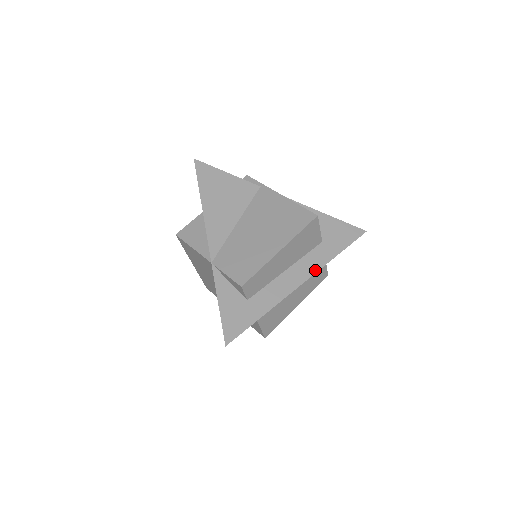
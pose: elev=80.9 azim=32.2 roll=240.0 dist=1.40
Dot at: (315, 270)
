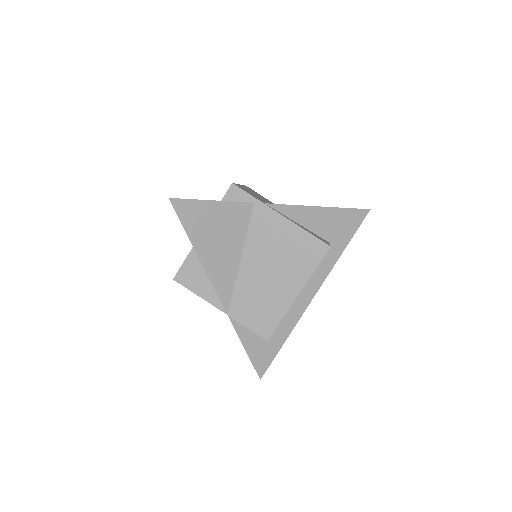
Dot at: (325, 276)
